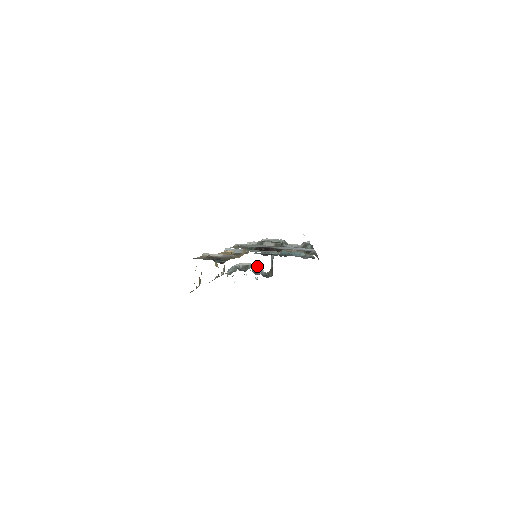
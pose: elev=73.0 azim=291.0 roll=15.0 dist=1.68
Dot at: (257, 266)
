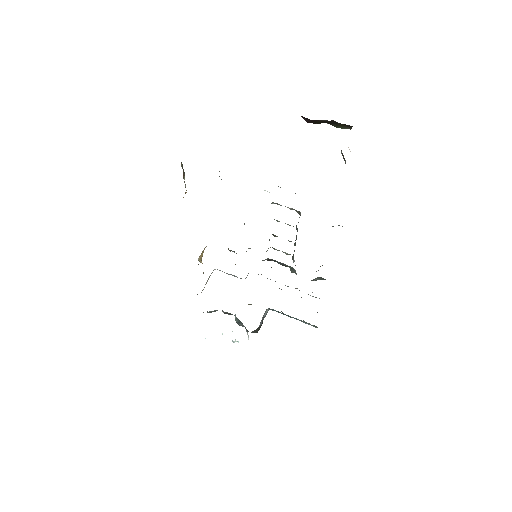
Dot at: occluded
